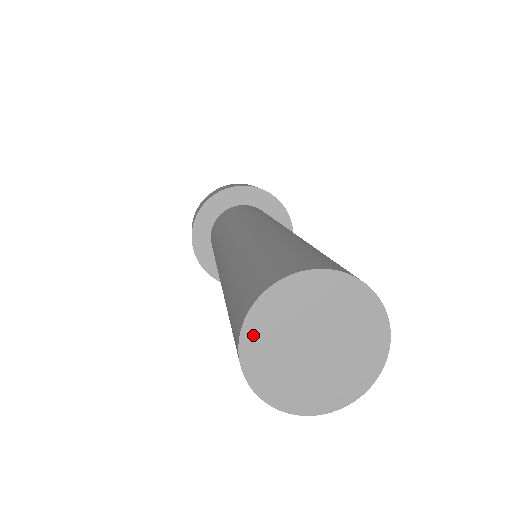
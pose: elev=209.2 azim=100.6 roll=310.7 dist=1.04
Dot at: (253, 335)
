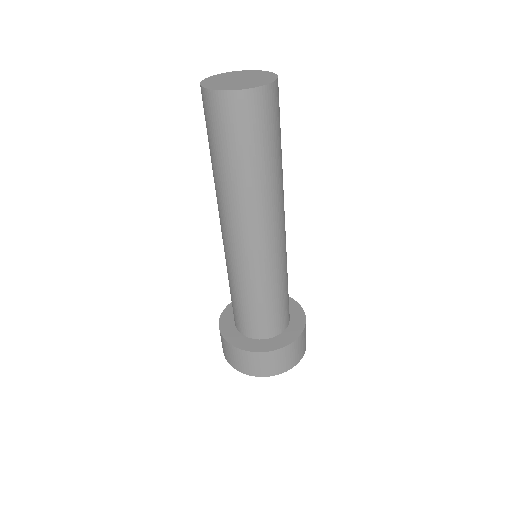
Dot at: (207, 82)
